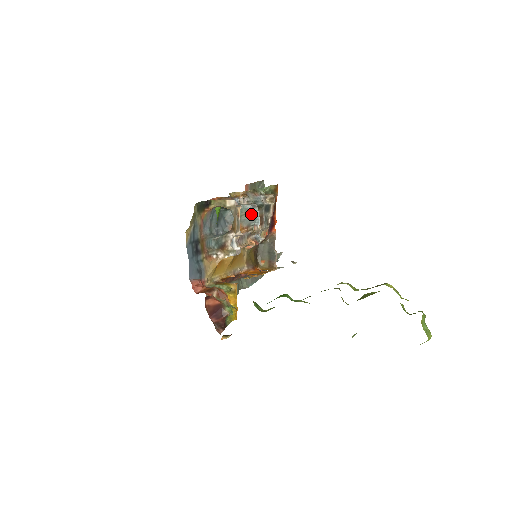
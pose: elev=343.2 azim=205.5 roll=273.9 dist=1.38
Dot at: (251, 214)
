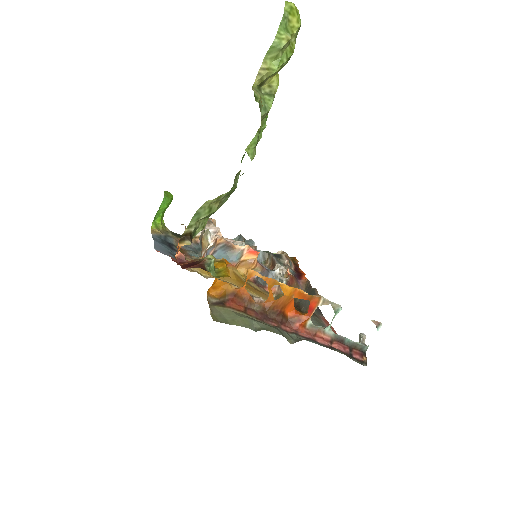
Dot at: (240, 239)
